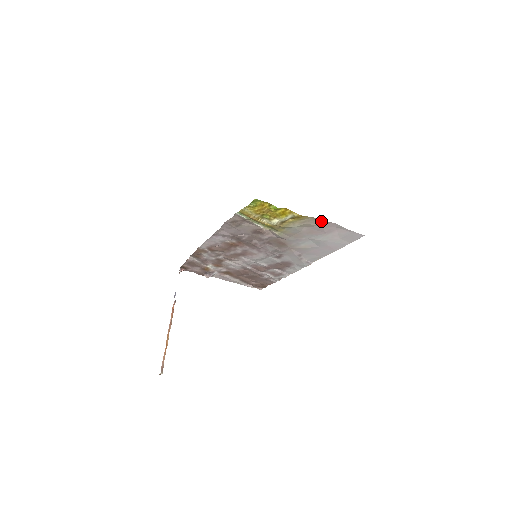
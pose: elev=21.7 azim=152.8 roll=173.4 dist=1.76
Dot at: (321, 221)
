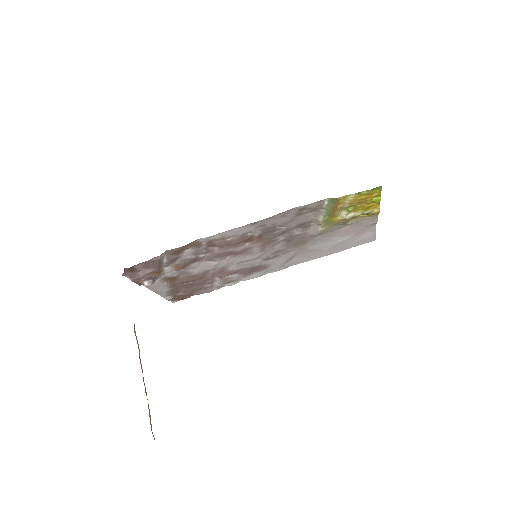
Dot at: (374, 221)
